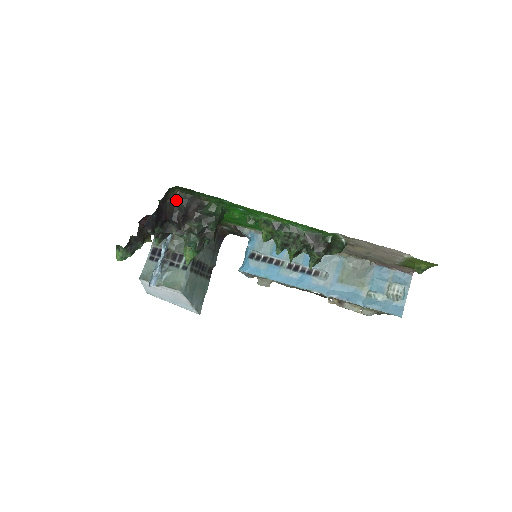
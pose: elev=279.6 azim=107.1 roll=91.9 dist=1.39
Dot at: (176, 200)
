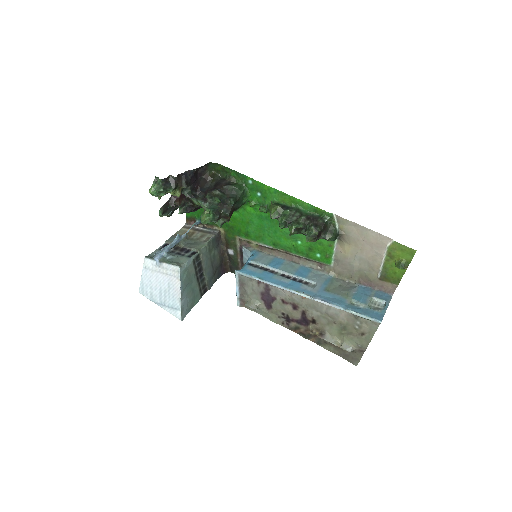
Dot at: (210, 179)
